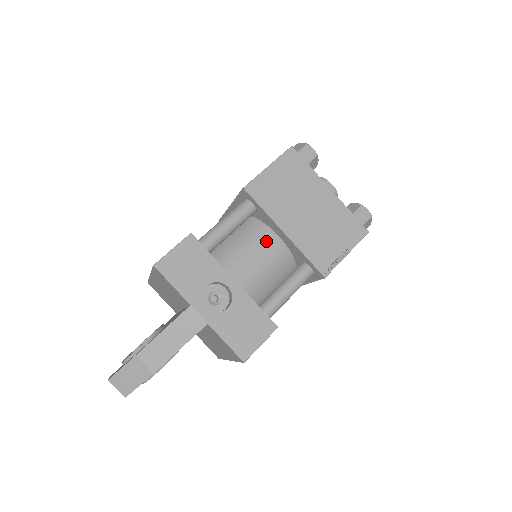
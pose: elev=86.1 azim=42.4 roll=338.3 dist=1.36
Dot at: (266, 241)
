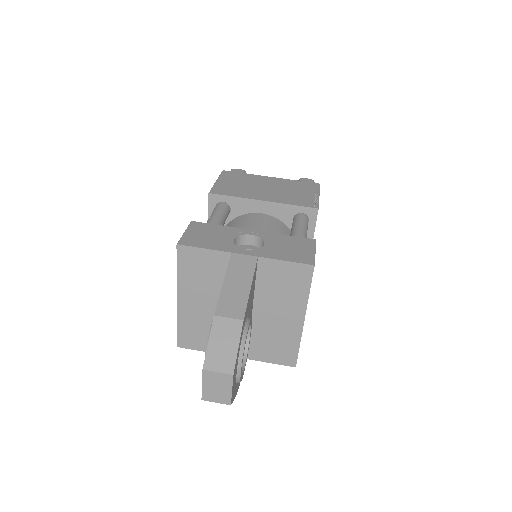
Dot at: (254, 218)
